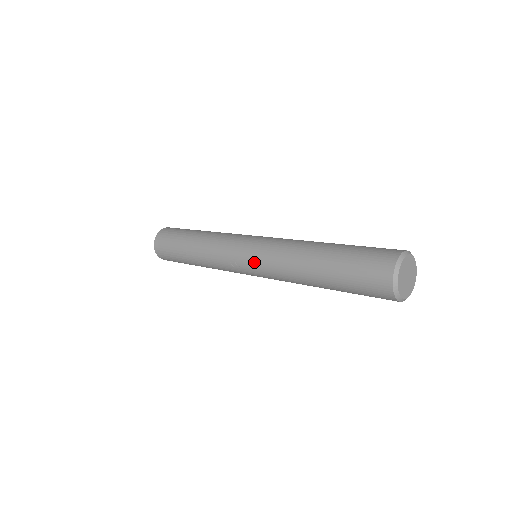
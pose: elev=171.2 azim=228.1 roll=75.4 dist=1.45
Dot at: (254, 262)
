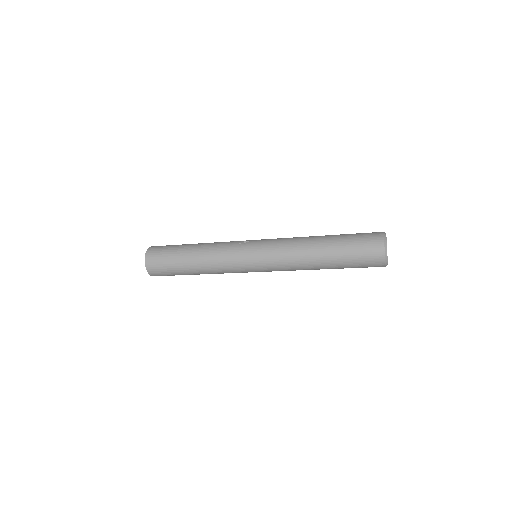
Dot at: (265, 241)
